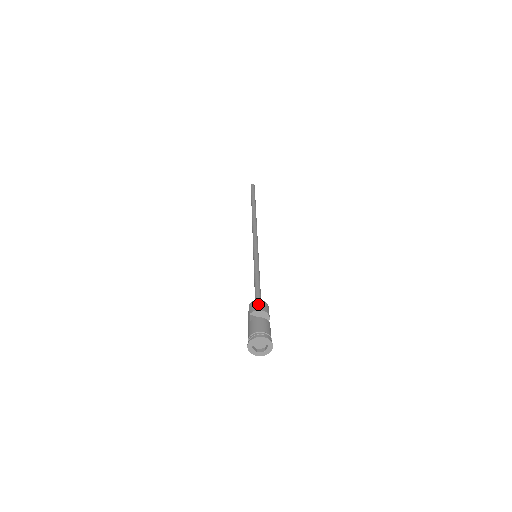
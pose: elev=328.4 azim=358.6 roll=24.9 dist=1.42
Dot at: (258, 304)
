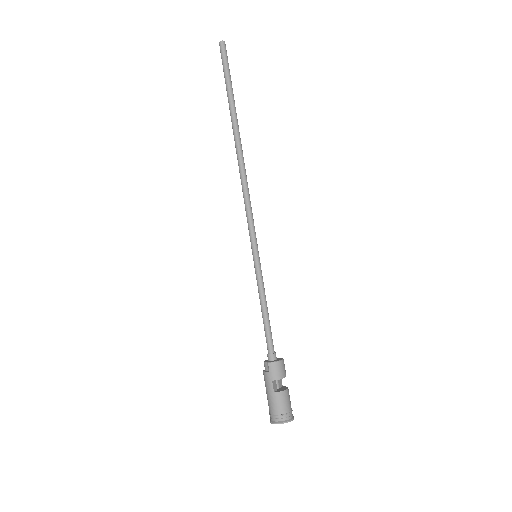
Dot at: (281, 369)
